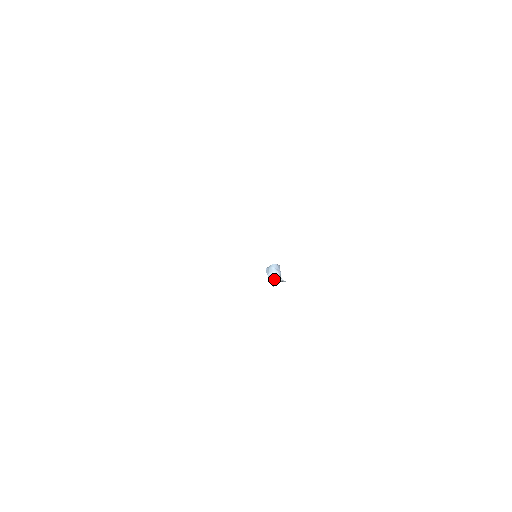
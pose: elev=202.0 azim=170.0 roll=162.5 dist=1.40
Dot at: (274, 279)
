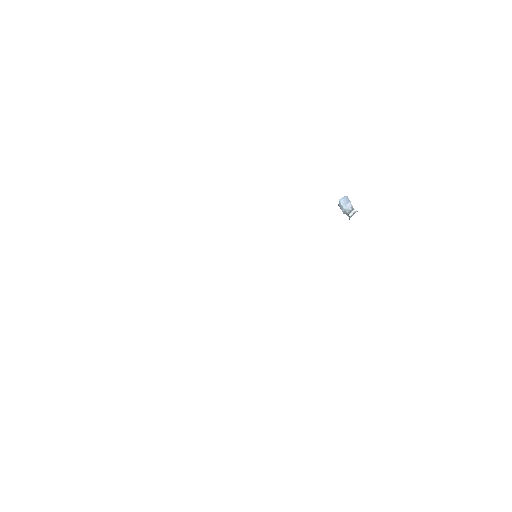
Dot at: (348, 214)
